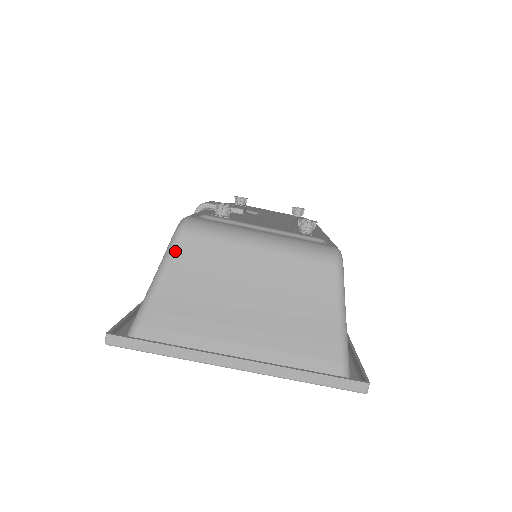
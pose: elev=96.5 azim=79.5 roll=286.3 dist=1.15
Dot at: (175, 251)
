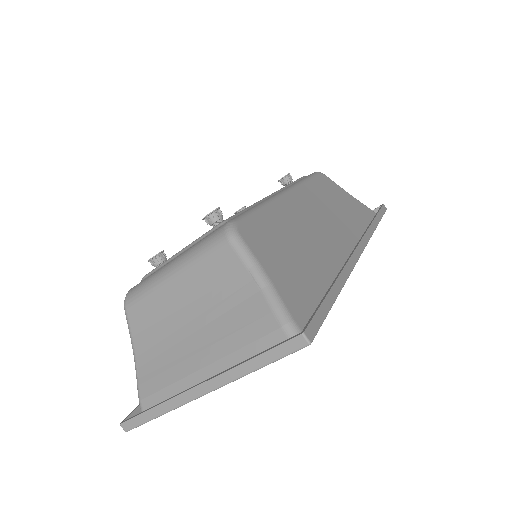
Dot at: (130, 326)
